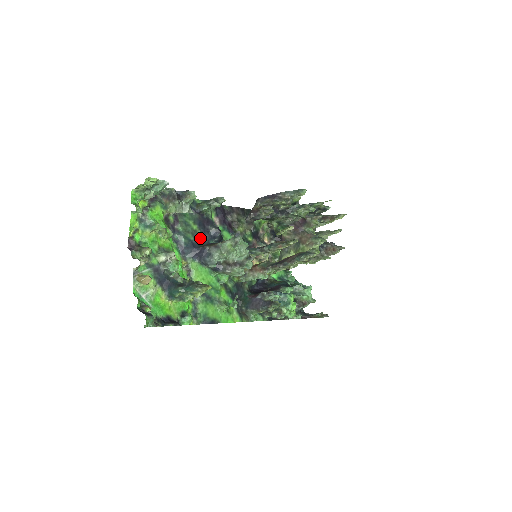
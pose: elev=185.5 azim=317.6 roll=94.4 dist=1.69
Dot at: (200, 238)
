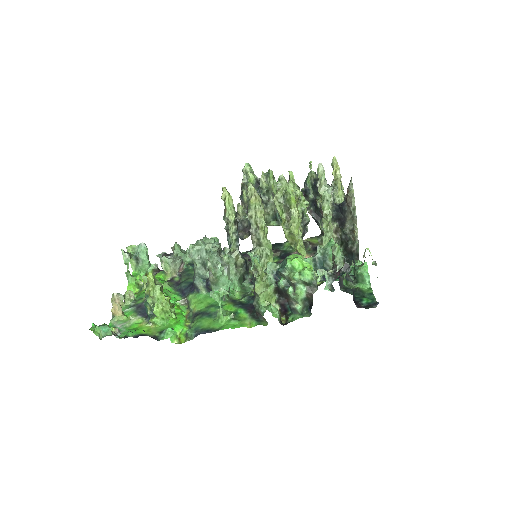
Dot at: occluded
